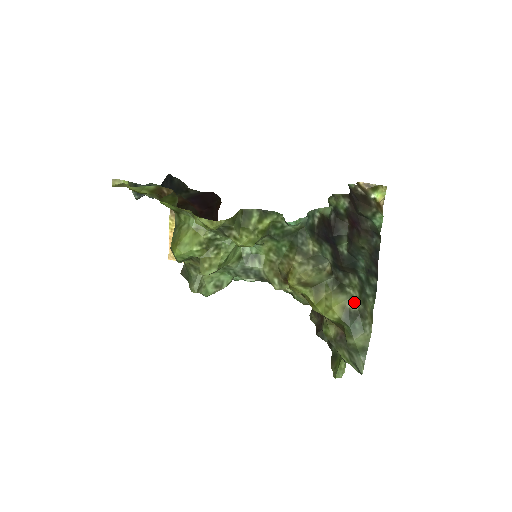
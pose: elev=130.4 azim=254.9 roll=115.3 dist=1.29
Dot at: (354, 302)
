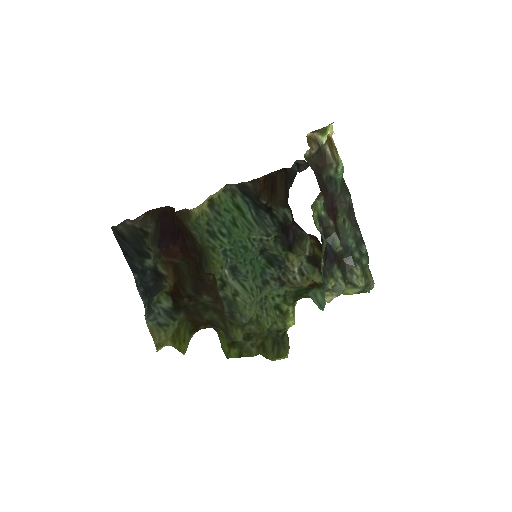
Dot at: (364, 287)
